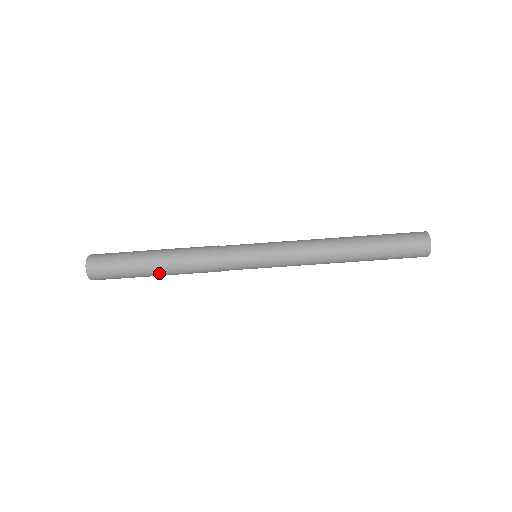
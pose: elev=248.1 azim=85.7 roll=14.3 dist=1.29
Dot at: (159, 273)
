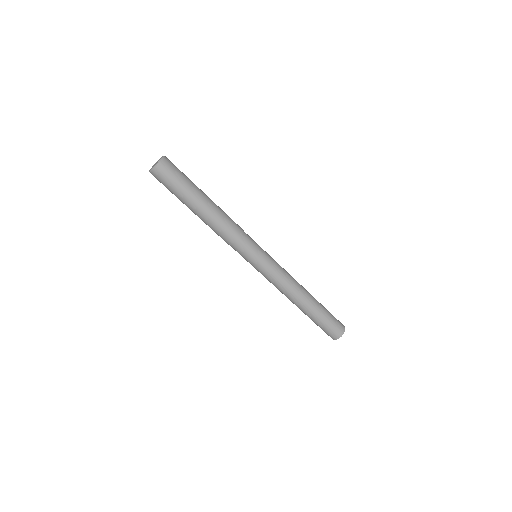
Dot at: (199, 209)
